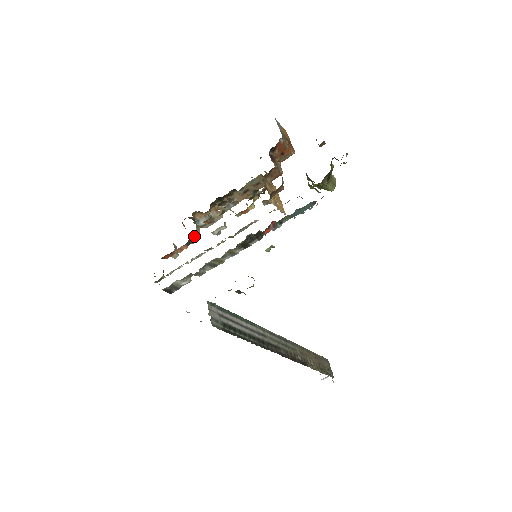
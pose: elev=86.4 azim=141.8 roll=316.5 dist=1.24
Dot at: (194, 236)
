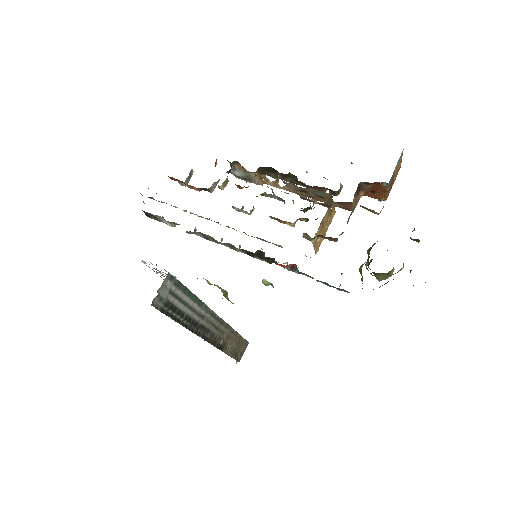
Dot at: (215, 186)
